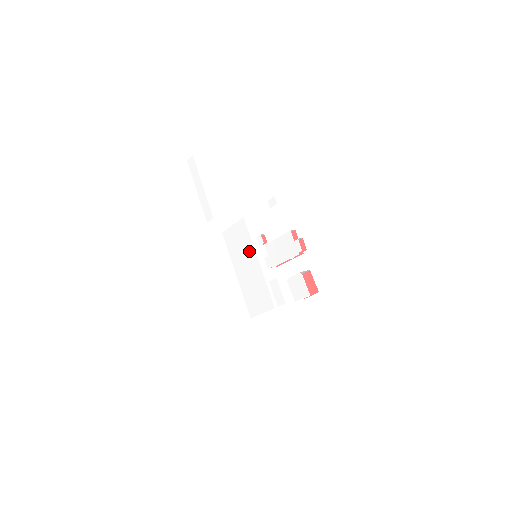
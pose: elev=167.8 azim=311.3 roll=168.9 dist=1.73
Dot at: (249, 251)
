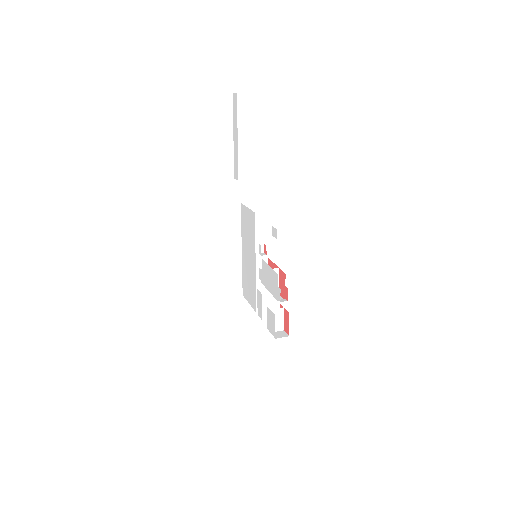
Dot at: (252, 246)
